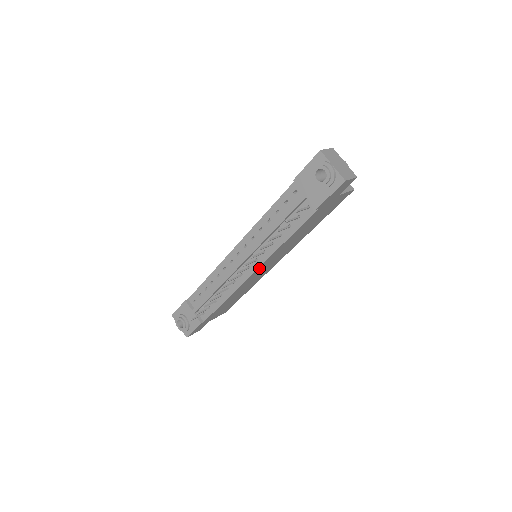
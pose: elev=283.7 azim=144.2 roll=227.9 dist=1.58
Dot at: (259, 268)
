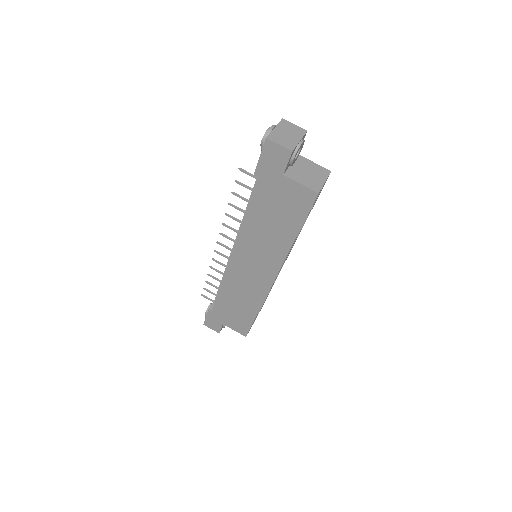
Dot at: (237, 253)
